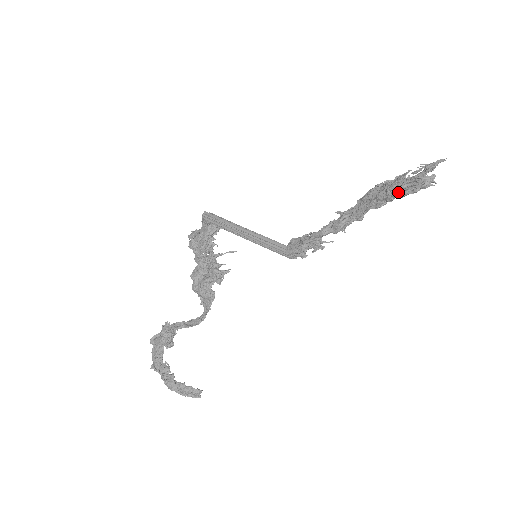
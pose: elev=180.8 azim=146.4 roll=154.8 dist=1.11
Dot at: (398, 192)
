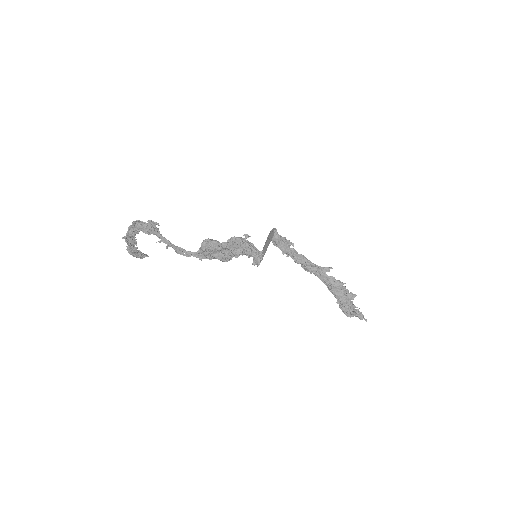
Dot at: (341, 307)
